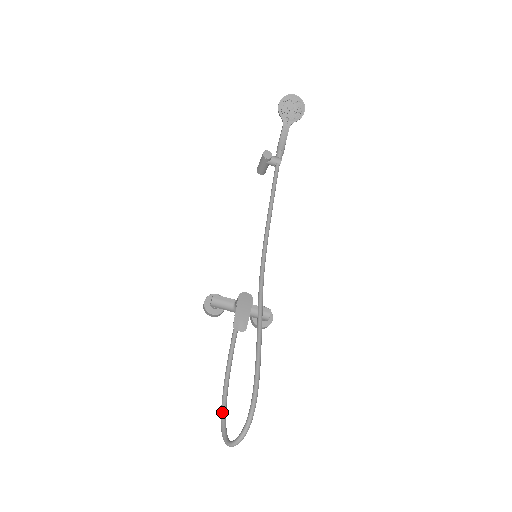
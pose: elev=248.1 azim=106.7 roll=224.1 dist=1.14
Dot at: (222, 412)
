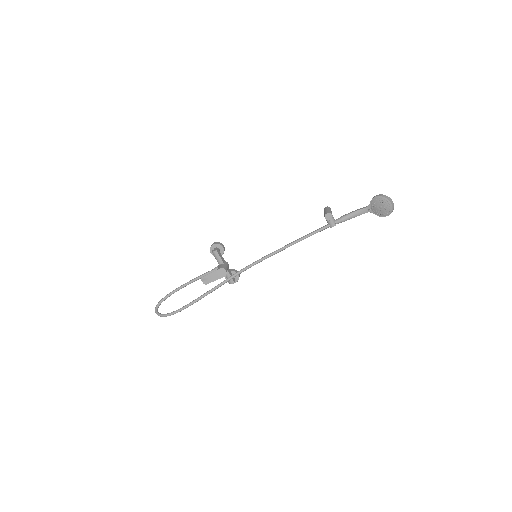
Dot at: (168, 295)
